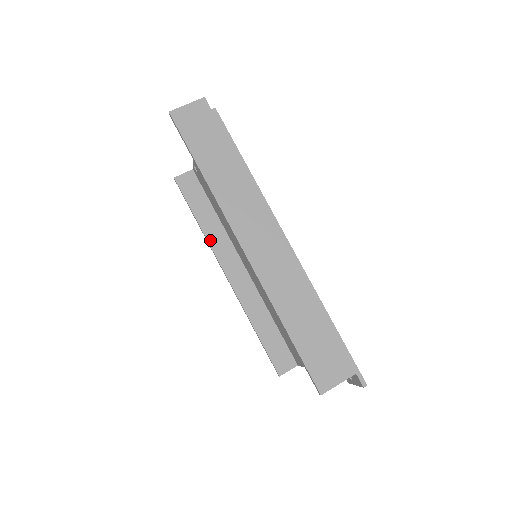
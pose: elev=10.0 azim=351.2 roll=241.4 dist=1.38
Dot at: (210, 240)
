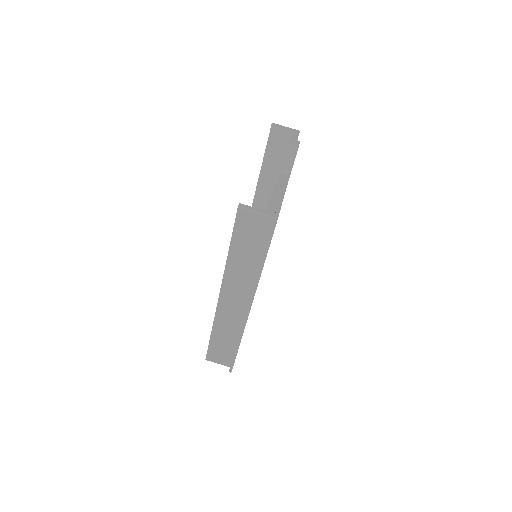
Dot at: (259, 185)
